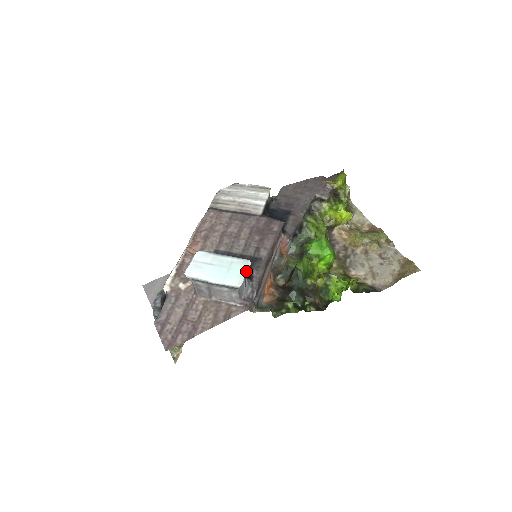
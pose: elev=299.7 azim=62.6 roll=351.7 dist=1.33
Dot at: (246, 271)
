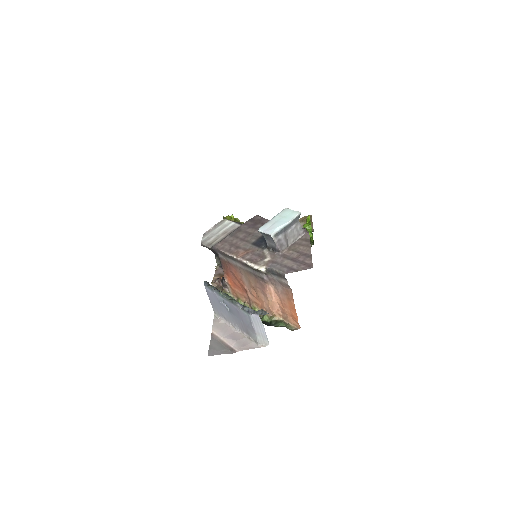
Dot at: (292, 210)
